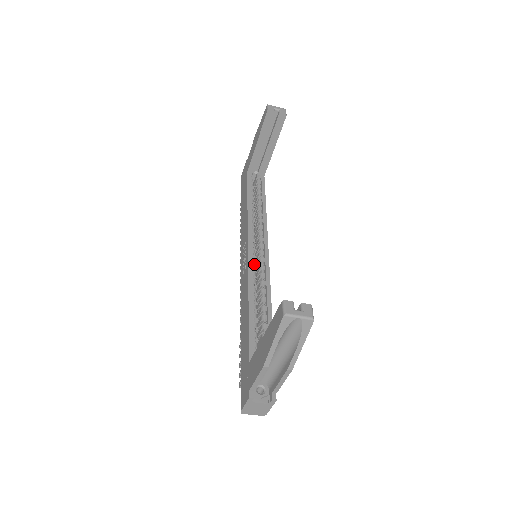
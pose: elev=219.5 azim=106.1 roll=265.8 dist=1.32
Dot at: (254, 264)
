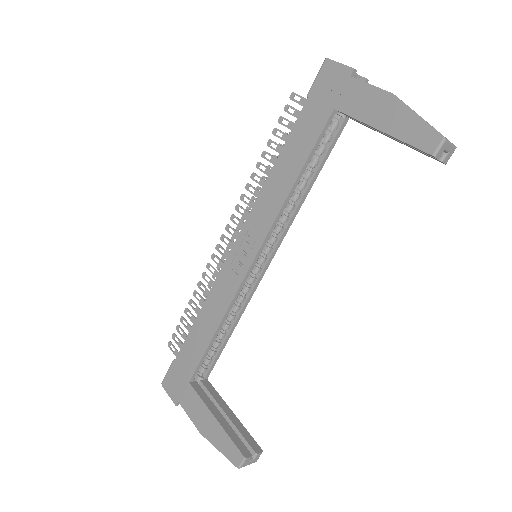
Dot at: occluded
